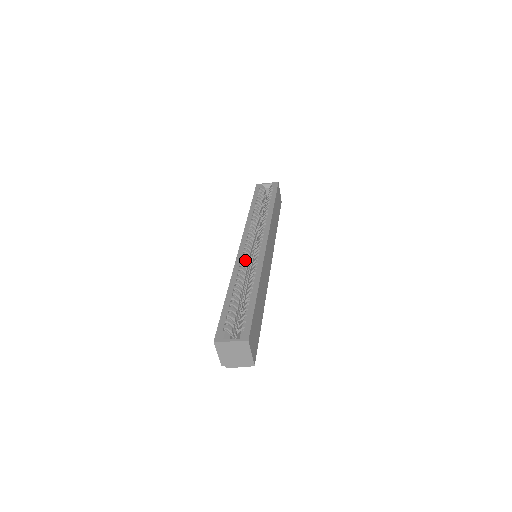
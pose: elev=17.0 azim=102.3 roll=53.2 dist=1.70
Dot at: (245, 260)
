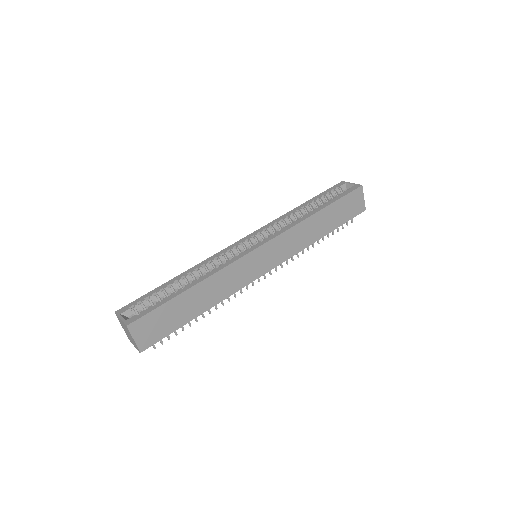
Dot at: (227, 254)
